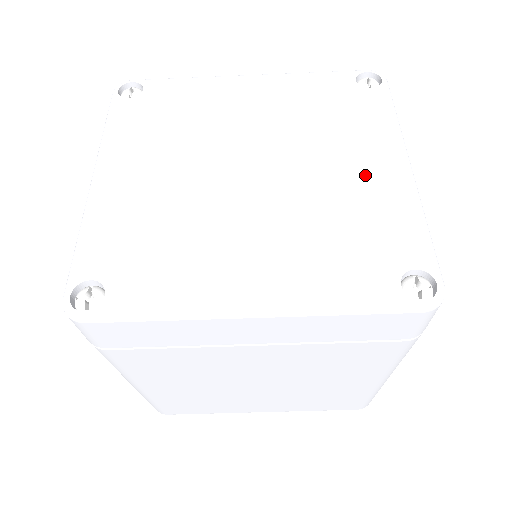
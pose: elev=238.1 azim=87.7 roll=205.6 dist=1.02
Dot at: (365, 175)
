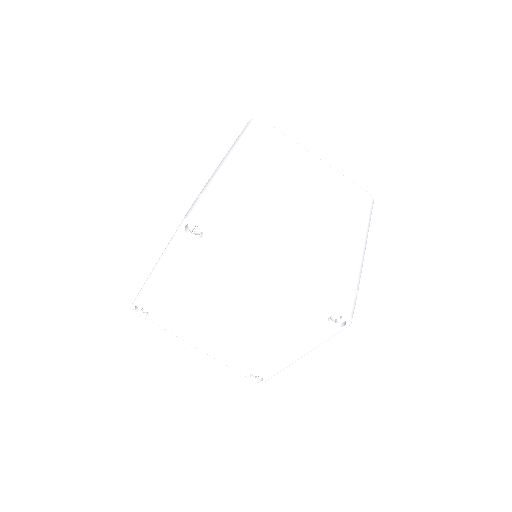
Dot at: (266, 289)
